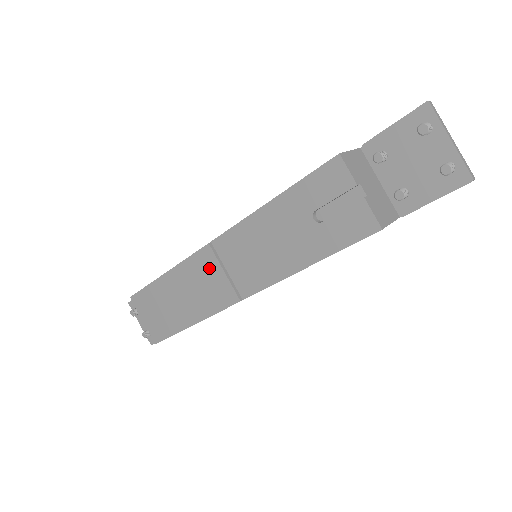
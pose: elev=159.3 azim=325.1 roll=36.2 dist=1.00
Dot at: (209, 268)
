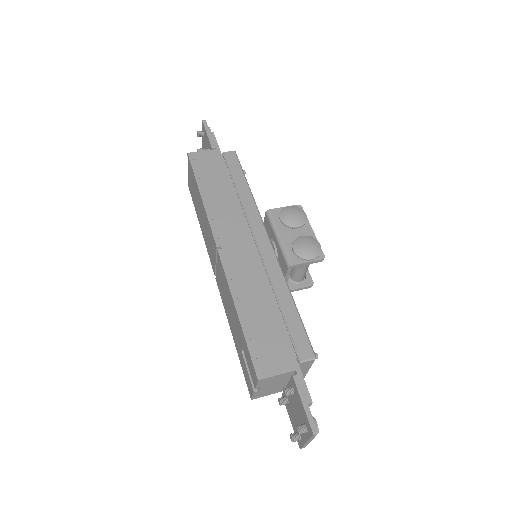
Dot at: (213, 247)
